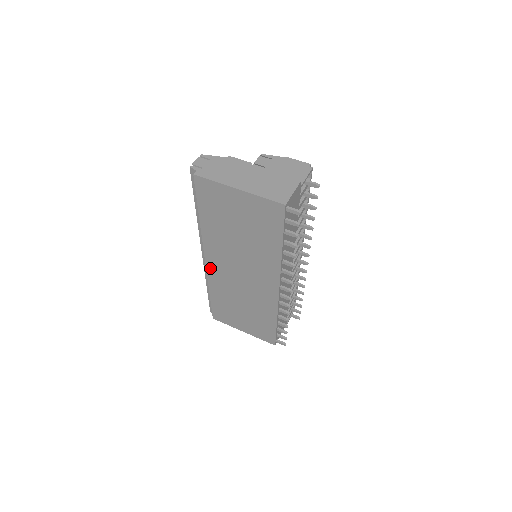
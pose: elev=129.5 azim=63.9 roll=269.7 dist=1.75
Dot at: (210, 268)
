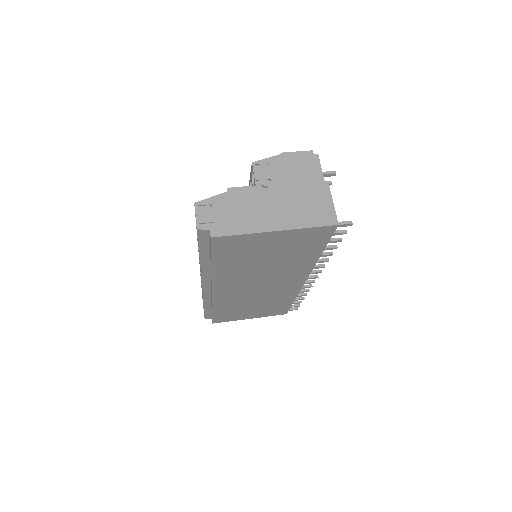
Dot at: (217, 295)
